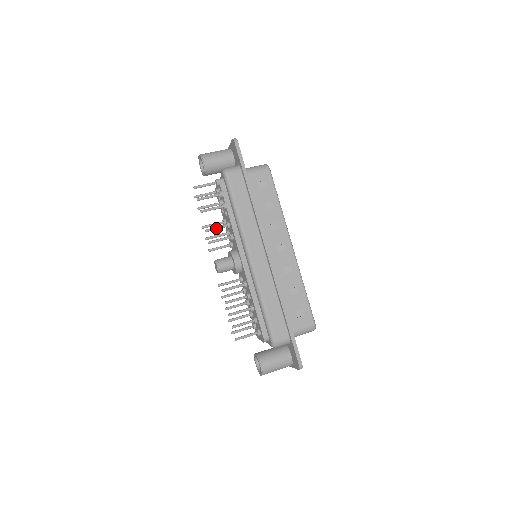
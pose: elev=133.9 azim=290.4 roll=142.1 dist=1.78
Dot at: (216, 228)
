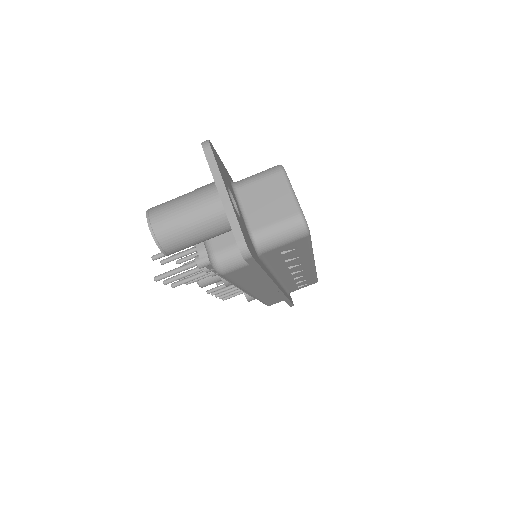
Dot at: occluded
